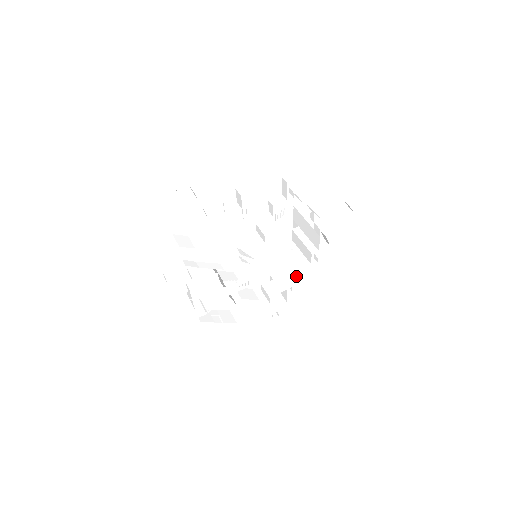
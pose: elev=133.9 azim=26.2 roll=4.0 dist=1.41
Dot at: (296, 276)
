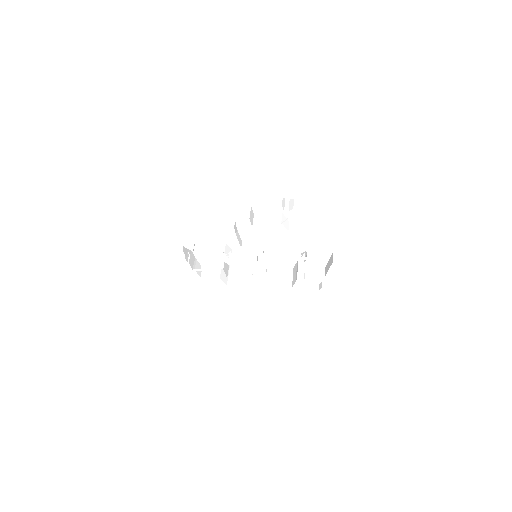
Dot at: (256, 287)
